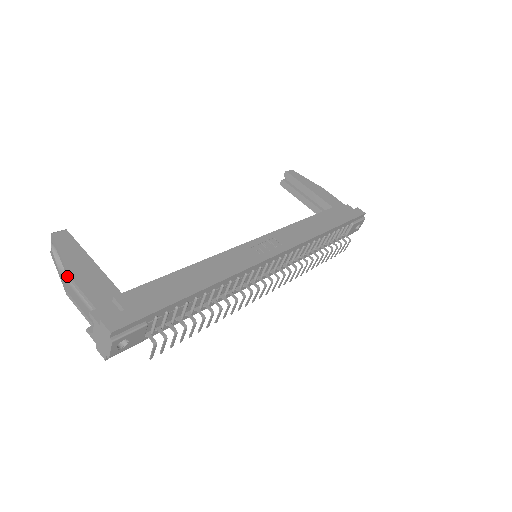
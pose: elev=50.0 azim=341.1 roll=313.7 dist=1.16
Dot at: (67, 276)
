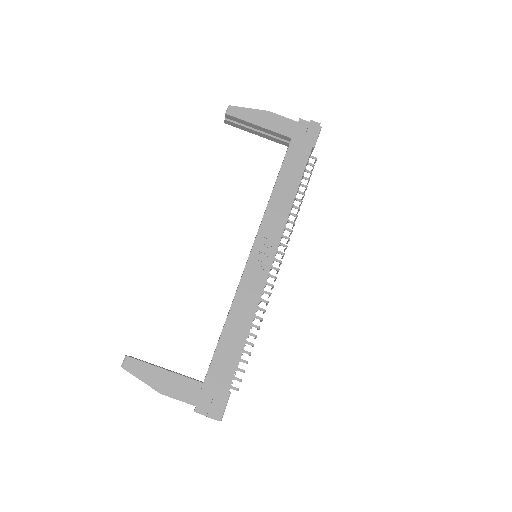
Dot at: occluded
